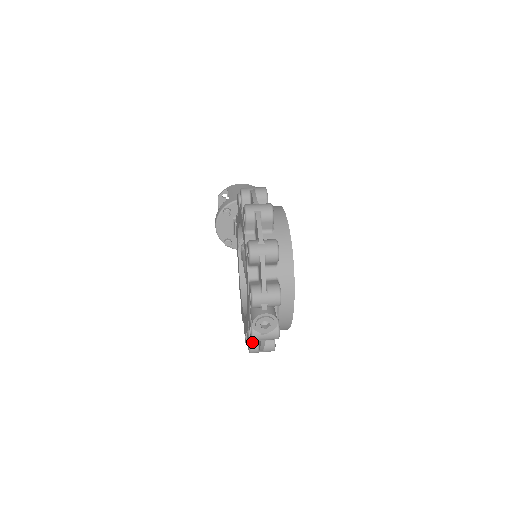
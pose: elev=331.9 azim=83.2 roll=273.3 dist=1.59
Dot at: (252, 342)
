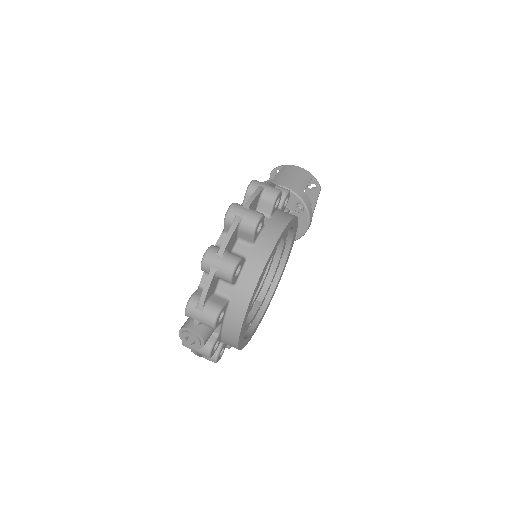
Dot at: occluded
